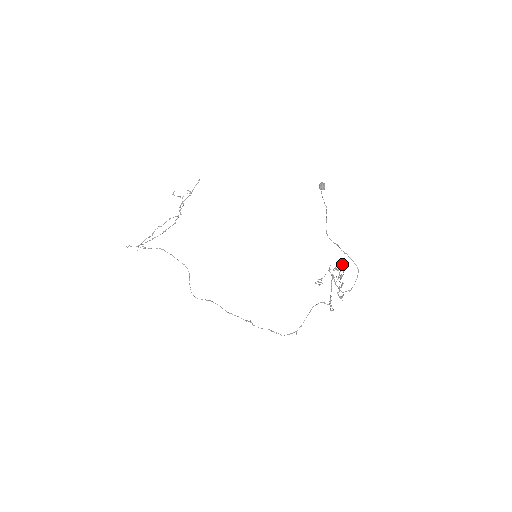
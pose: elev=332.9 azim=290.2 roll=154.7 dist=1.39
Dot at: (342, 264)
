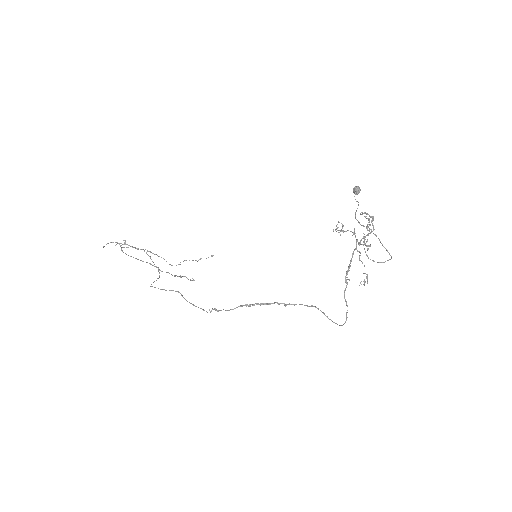
Dot at: (373, 219)
